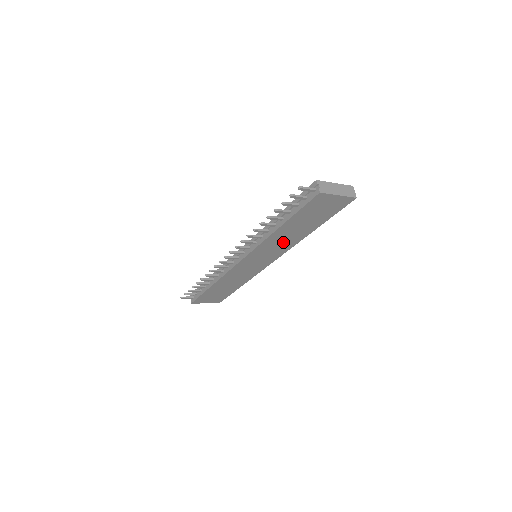
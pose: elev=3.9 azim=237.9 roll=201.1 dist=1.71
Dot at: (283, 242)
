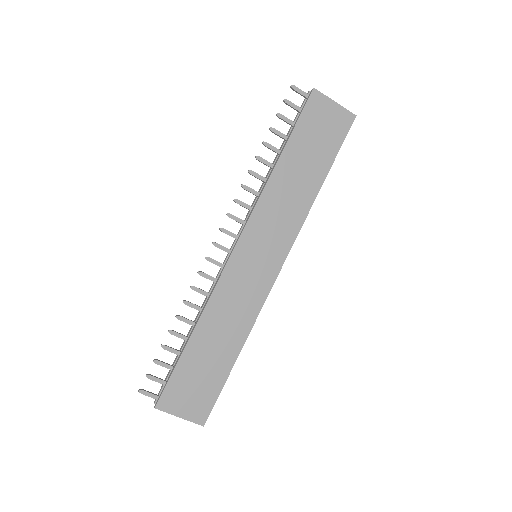
Dot at: (288, 205)
